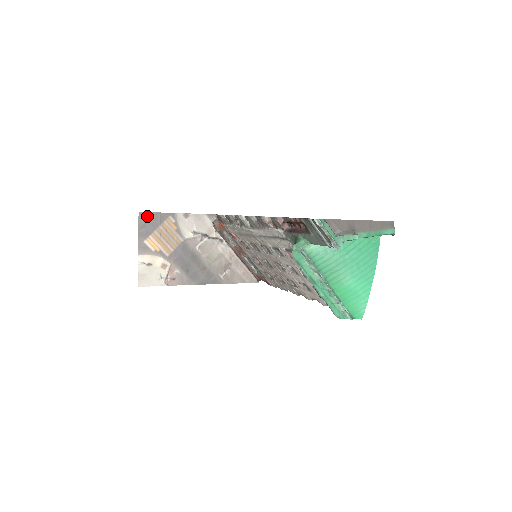
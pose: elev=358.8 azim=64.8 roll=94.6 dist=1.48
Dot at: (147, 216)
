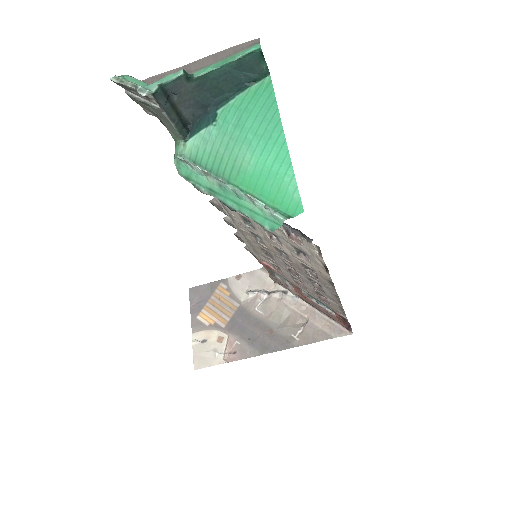
Dot at: (197, 290)
